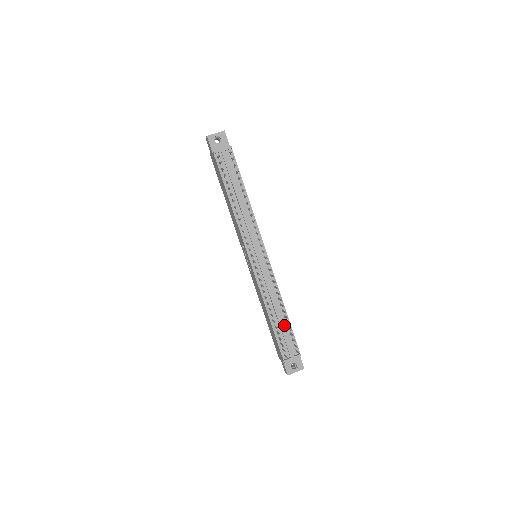
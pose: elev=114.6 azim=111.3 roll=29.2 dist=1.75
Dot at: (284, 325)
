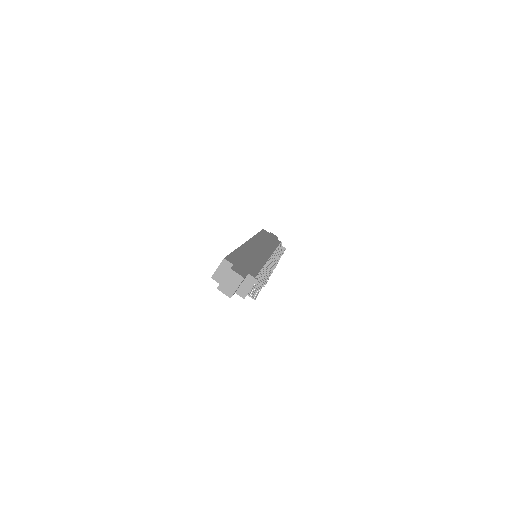
Dot at: occluded
